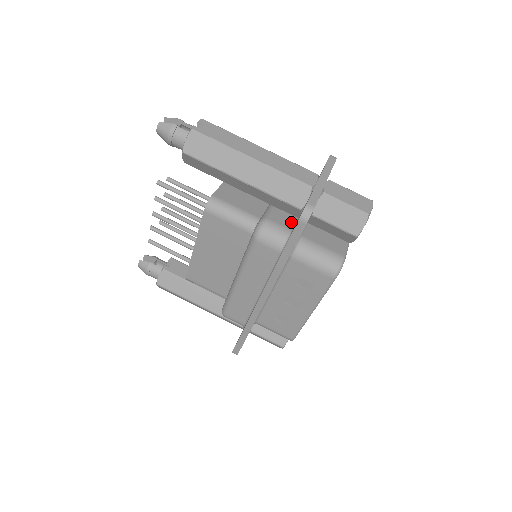
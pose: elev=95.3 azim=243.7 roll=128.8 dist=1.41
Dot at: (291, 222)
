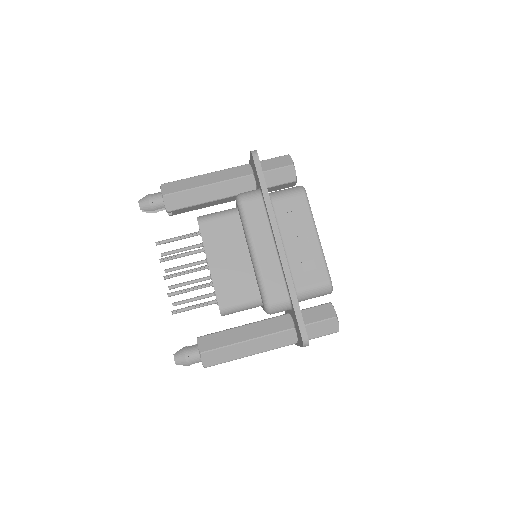
Dot at: occluded
